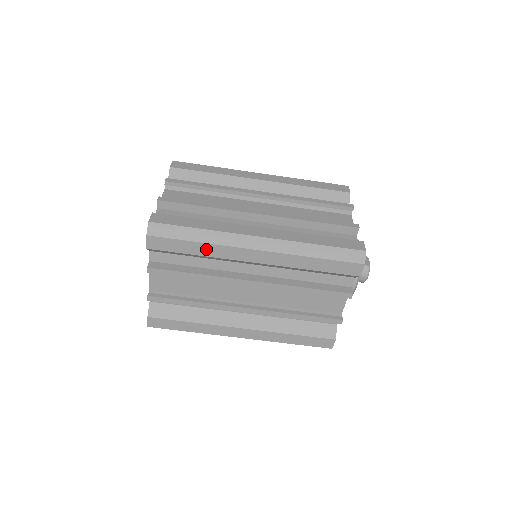
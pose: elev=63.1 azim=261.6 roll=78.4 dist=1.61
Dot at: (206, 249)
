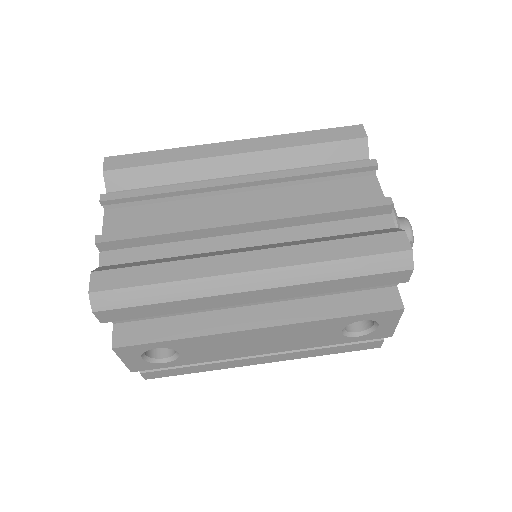
Dot at: (174, 154)
